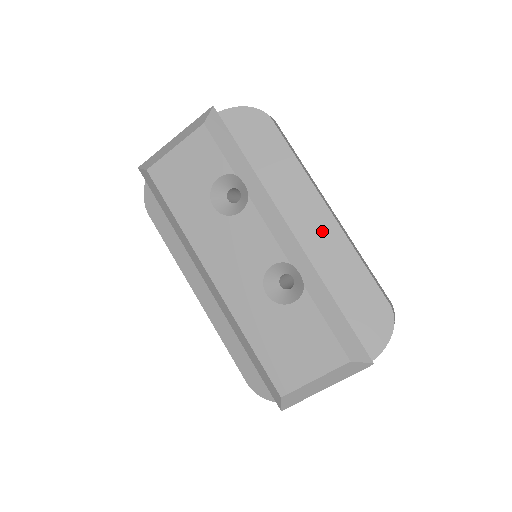
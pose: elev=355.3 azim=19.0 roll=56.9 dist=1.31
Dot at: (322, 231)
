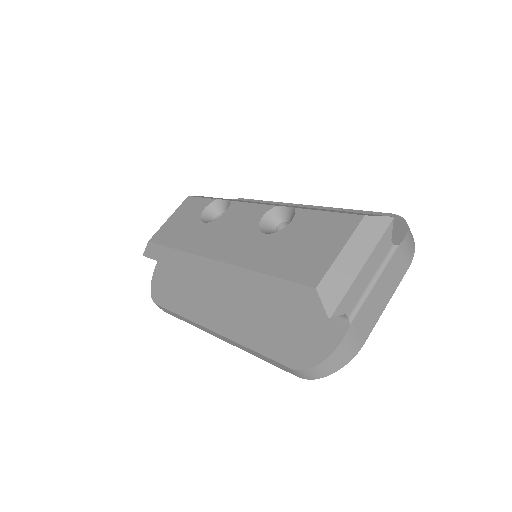
Dot at: occluded
